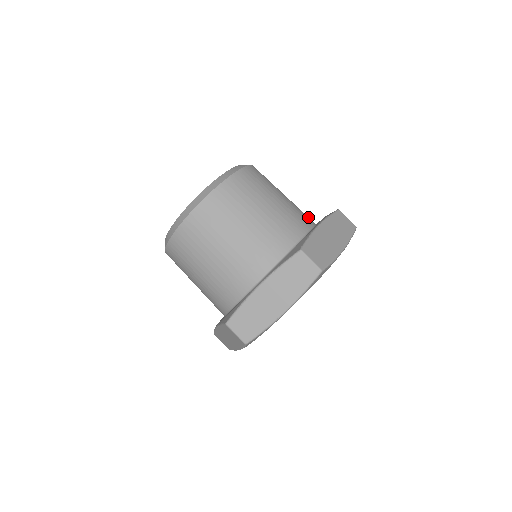
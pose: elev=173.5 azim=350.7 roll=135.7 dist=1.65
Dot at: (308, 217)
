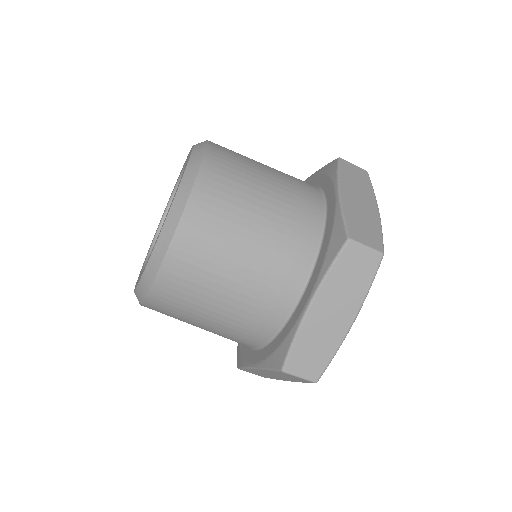
Dot at: occluded
